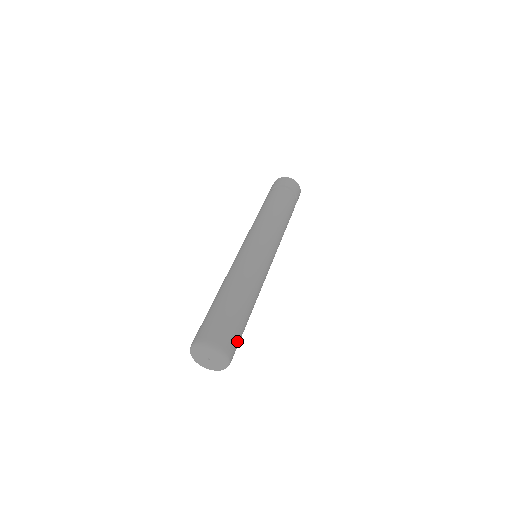
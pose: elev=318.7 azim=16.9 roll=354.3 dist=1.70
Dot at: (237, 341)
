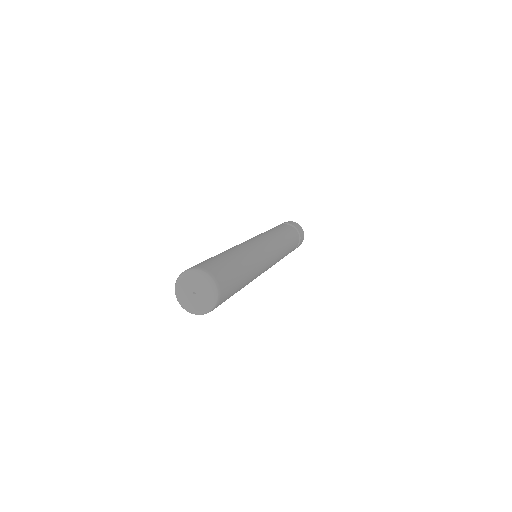
Dot at: (220, 269)
